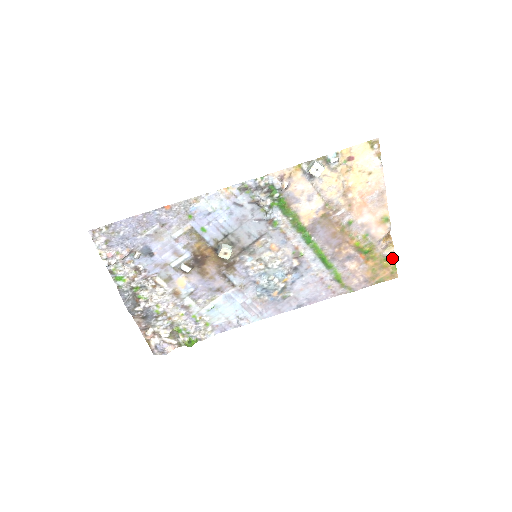
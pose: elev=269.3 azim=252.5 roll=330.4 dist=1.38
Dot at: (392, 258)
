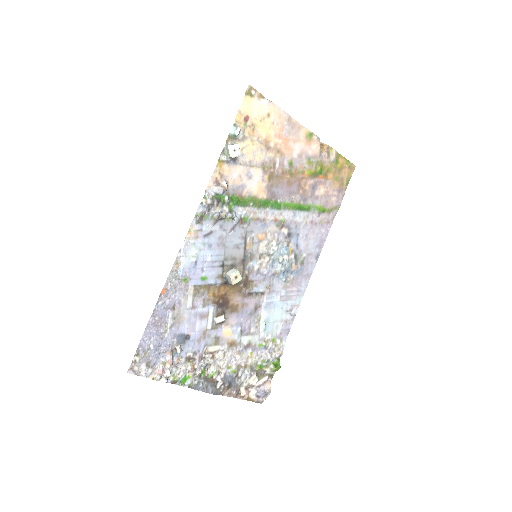
Dot at: (339, 157)
